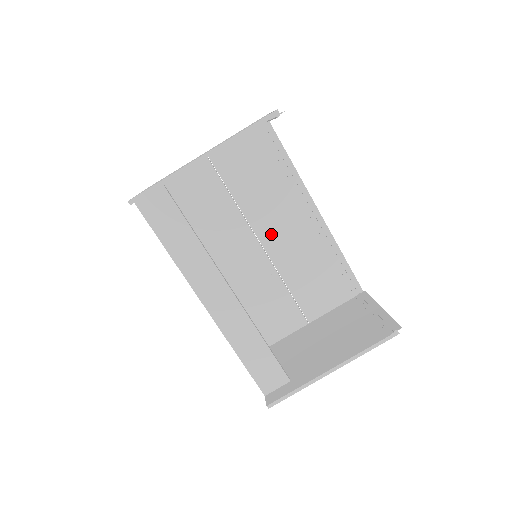
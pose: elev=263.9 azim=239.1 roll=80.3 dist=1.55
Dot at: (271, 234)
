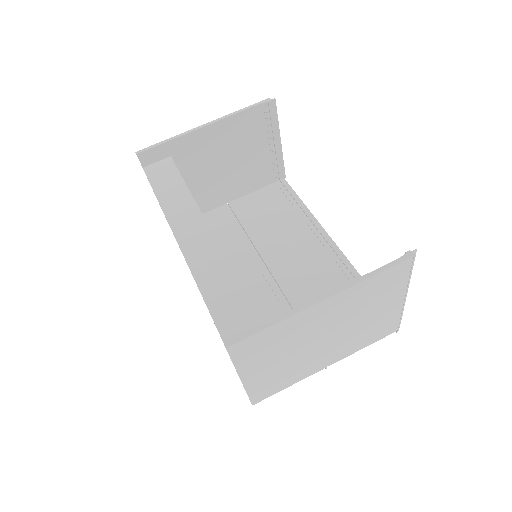
Dot at: (281, 262)
